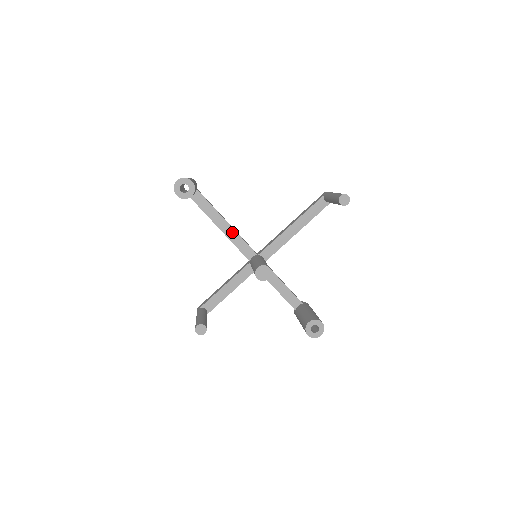
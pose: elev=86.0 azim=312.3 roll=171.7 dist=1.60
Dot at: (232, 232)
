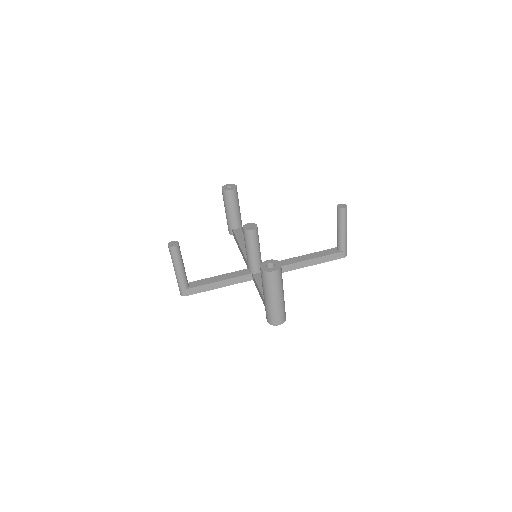
Dot at: occluded
